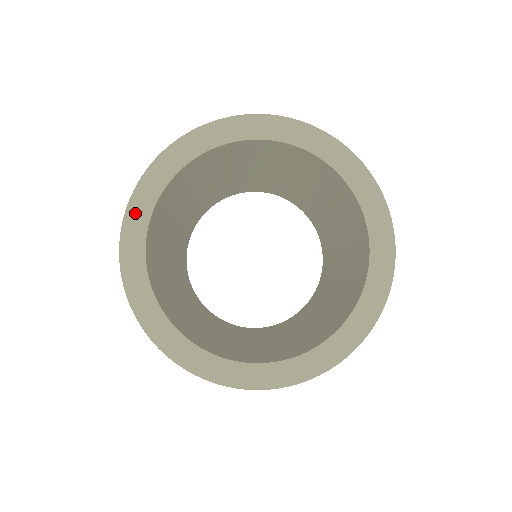
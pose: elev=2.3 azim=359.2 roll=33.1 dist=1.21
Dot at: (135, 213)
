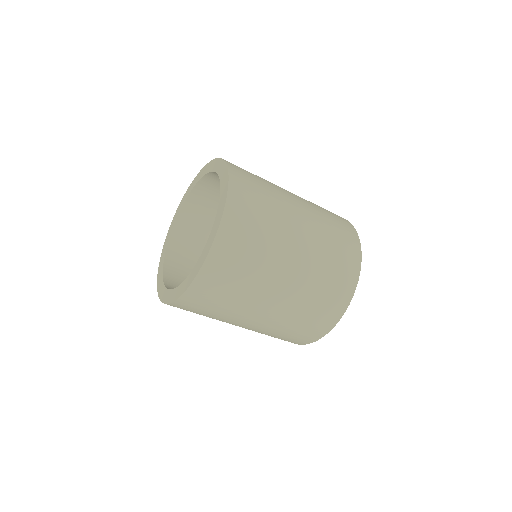
Dot at: (161, 261)
